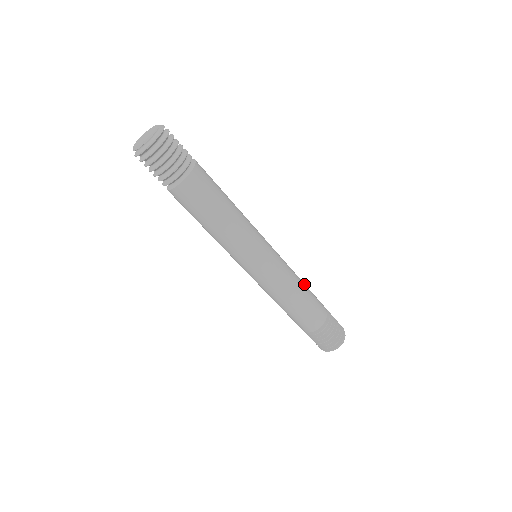
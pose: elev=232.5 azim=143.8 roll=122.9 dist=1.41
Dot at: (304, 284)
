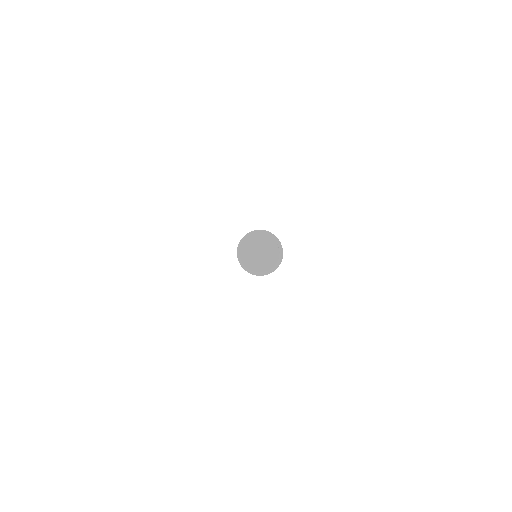
Dot at: occluded
